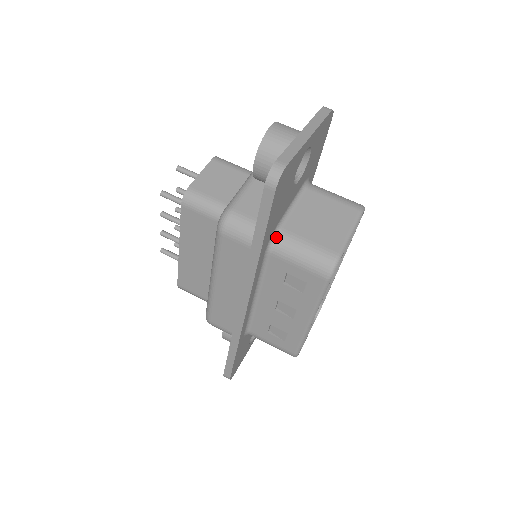
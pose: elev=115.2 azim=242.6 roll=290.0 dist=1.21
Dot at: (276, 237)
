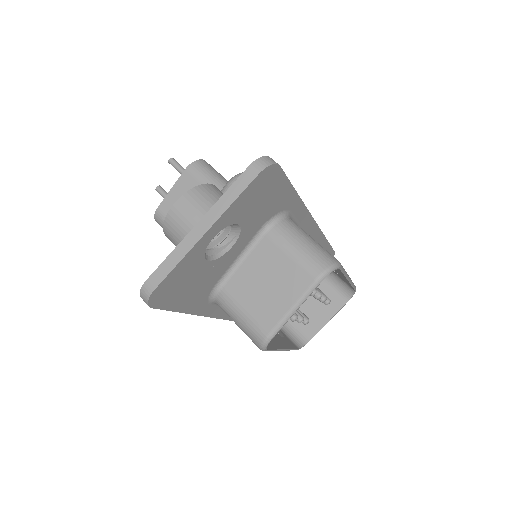
Dot at: (216, 295)
